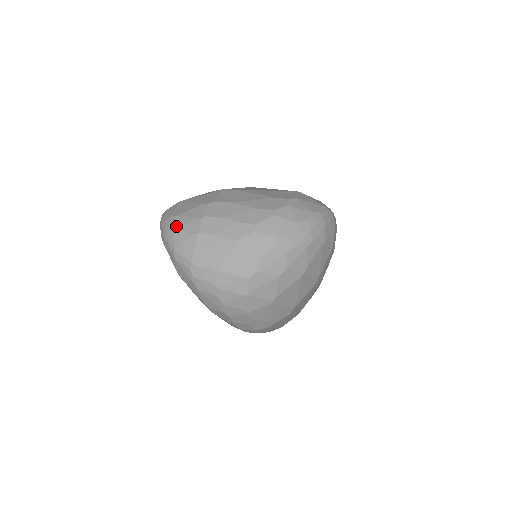
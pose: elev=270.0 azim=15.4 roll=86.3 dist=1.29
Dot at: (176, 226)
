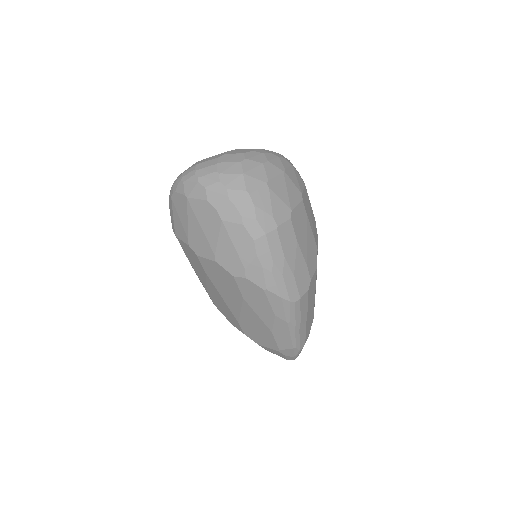
Dot at: occluded
